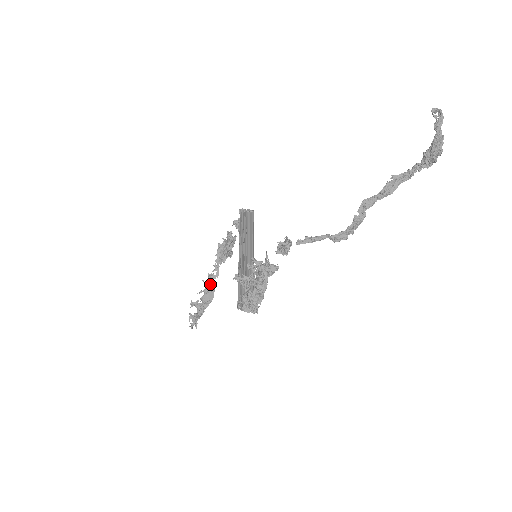
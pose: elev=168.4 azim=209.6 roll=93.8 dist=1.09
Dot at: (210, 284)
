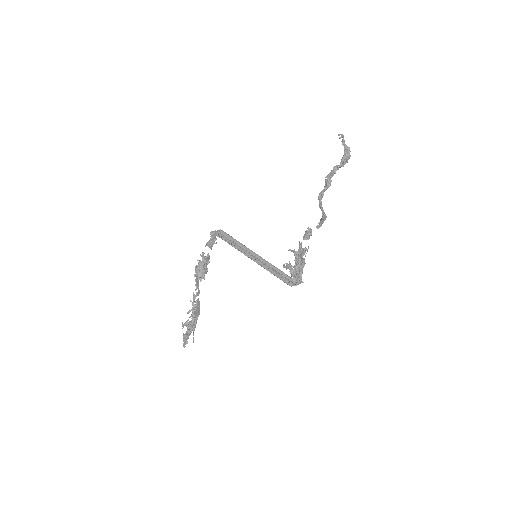
Dot at: (197, 301)
